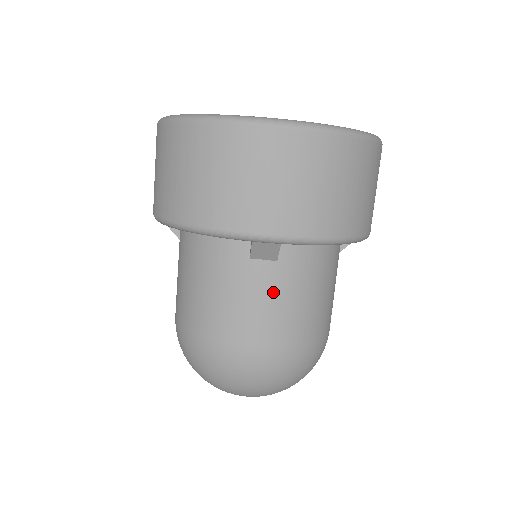
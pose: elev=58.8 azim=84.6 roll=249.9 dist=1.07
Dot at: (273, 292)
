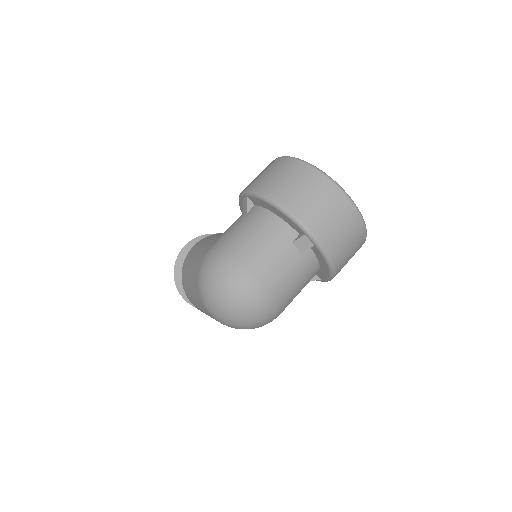
Dot at: (289, 266)
